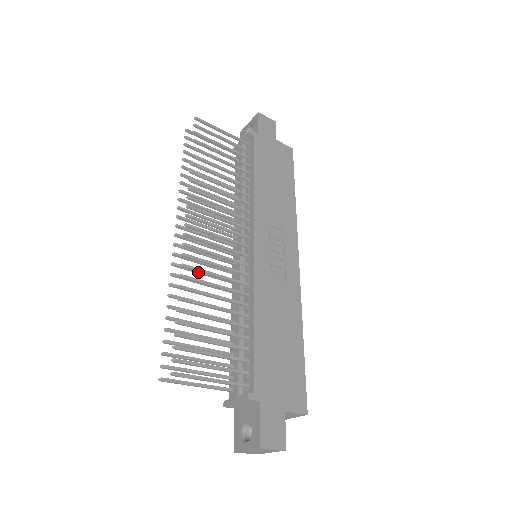
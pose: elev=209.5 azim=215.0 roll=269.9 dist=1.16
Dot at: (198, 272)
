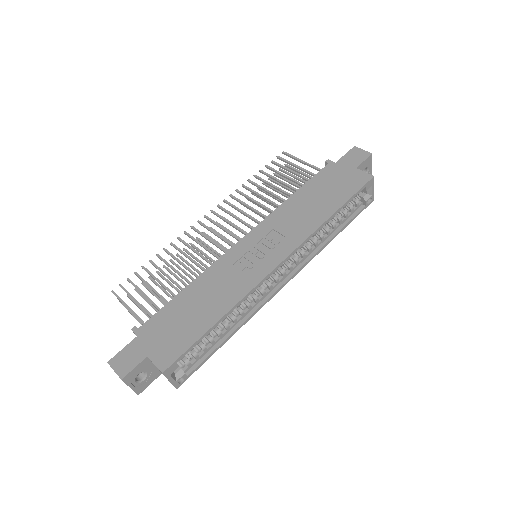
Dot at: (203, 254)
